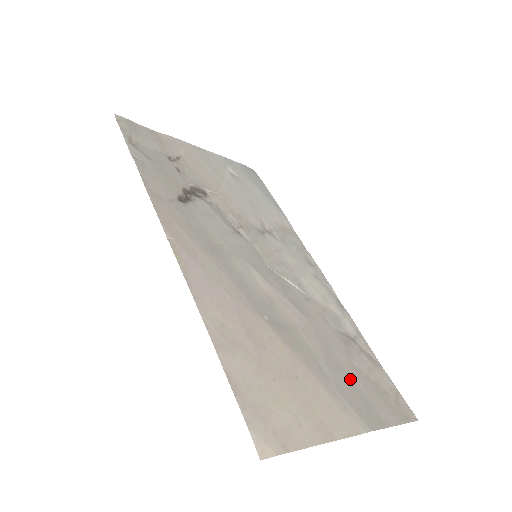
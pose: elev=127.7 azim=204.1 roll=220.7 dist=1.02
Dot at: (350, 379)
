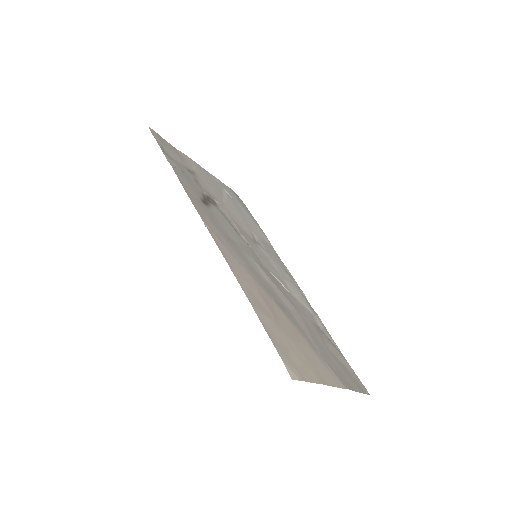
Dot at: (327, 354)
